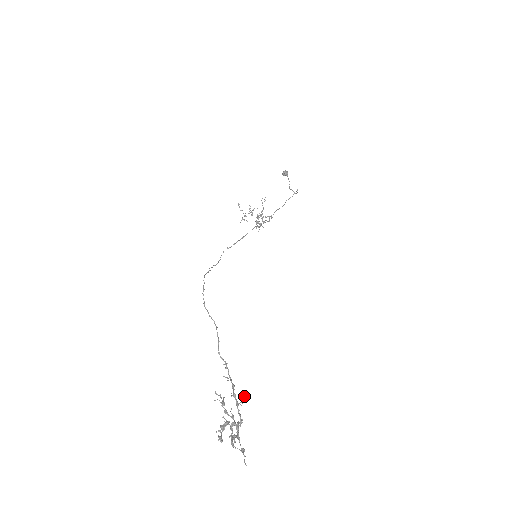
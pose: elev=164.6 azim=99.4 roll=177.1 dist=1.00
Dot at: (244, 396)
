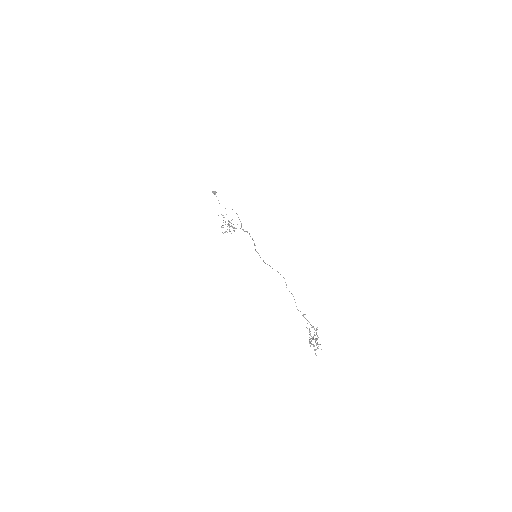
Dot at: occluded
